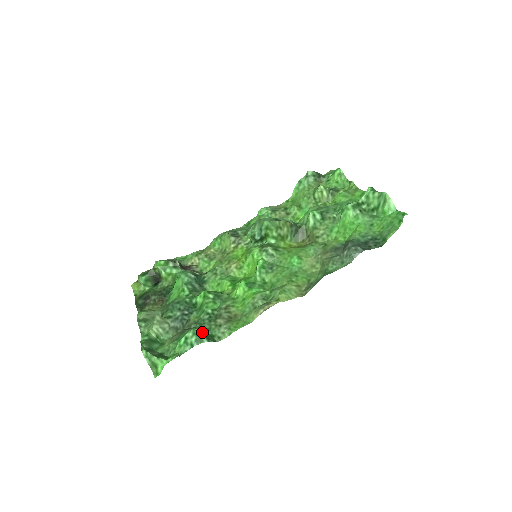
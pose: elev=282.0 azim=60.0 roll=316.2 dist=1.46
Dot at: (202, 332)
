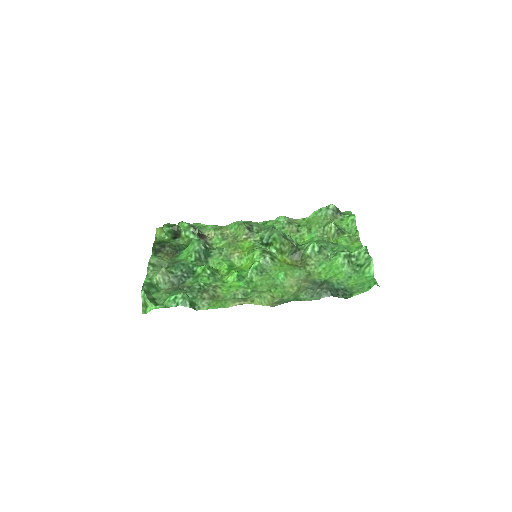
Dot at: (189, 298)
